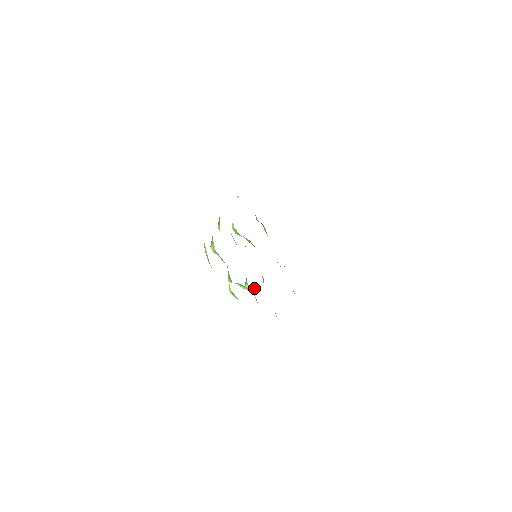
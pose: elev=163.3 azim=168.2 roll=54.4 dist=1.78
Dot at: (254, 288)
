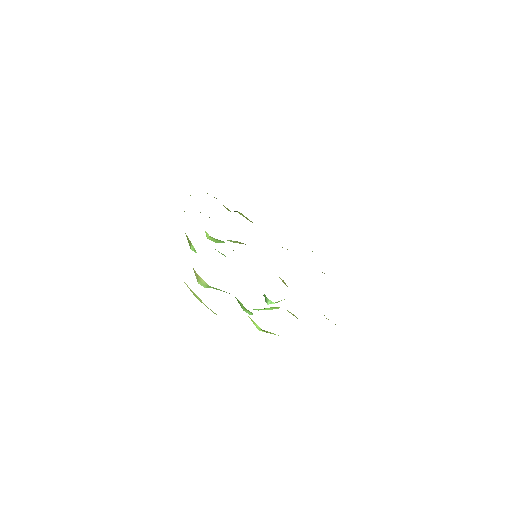
Dot at: occluded
